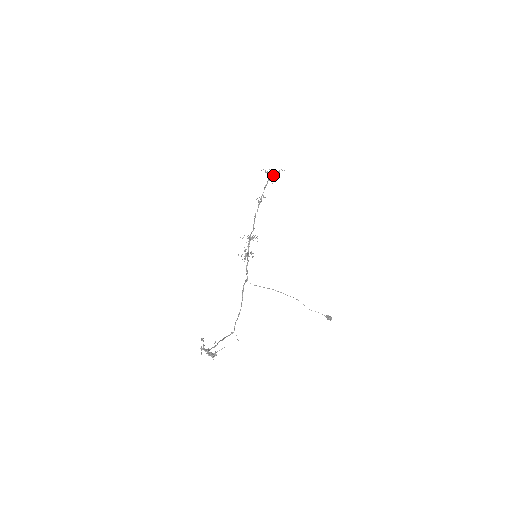
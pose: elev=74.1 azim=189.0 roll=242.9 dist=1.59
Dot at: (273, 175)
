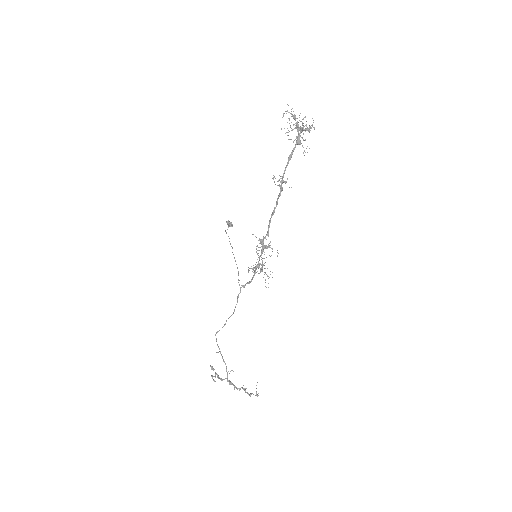
Dot at: occluded
